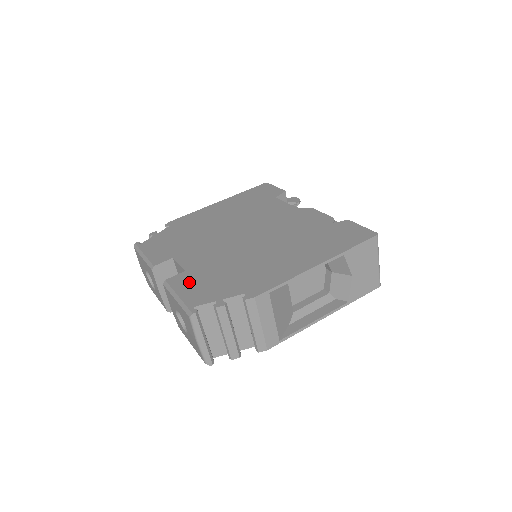
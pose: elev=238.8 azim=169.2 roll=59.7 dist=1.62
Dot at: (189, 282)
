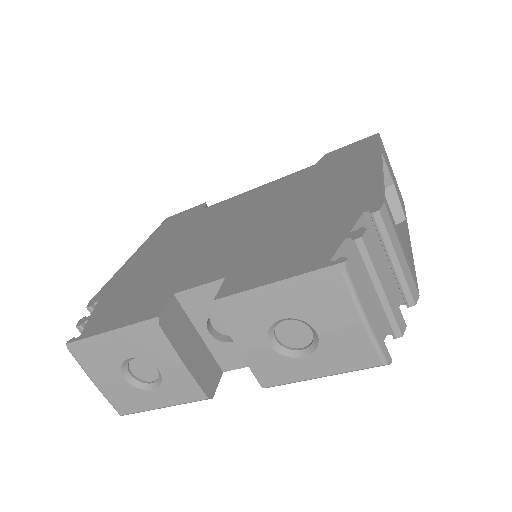
Dot at: (259, 270)
